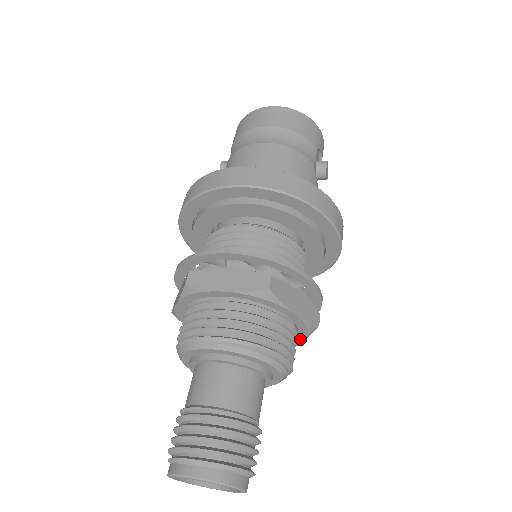
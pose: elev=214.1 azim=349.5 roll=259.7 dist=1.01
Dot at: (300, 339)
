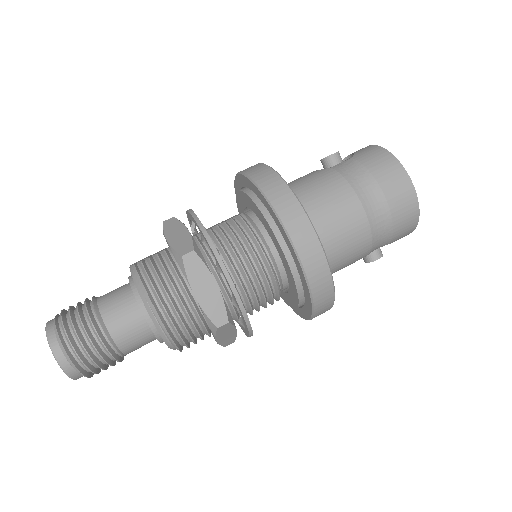
Dot at: occluded
